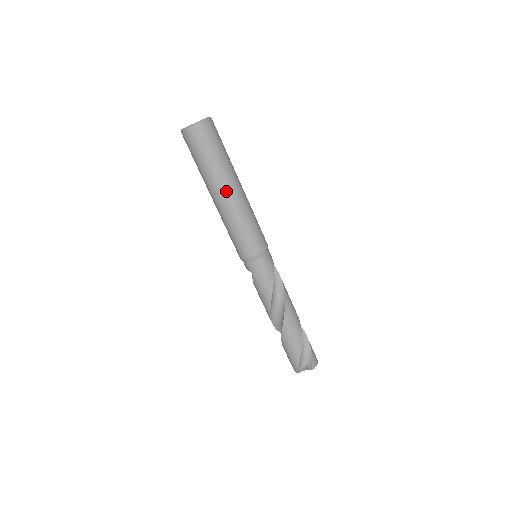
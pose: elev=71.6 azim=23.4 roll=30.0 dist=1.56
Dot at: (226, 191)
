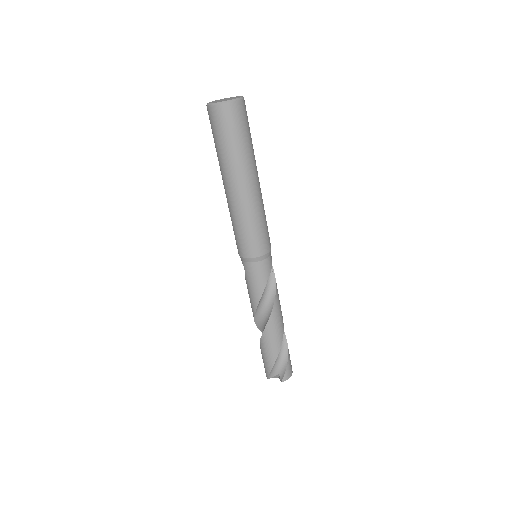
Dot at: (237, 184)
